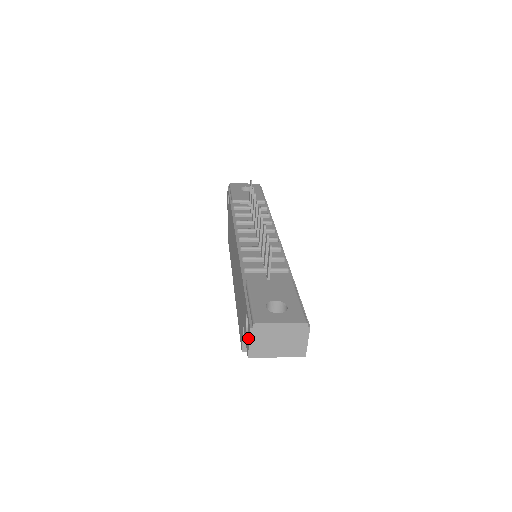
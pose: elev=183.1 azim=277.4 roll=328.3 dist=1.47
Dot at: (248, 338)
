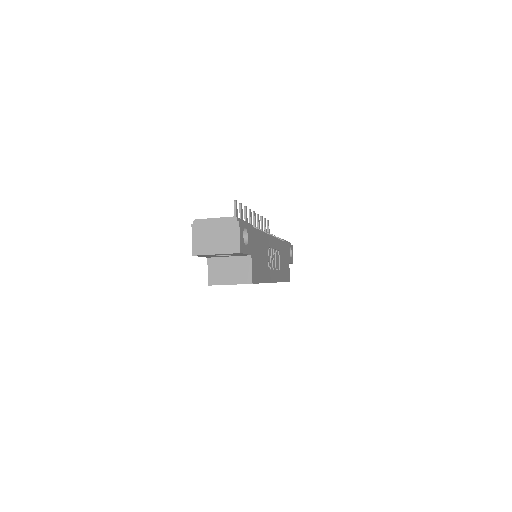
Dot at: (193, 239)
